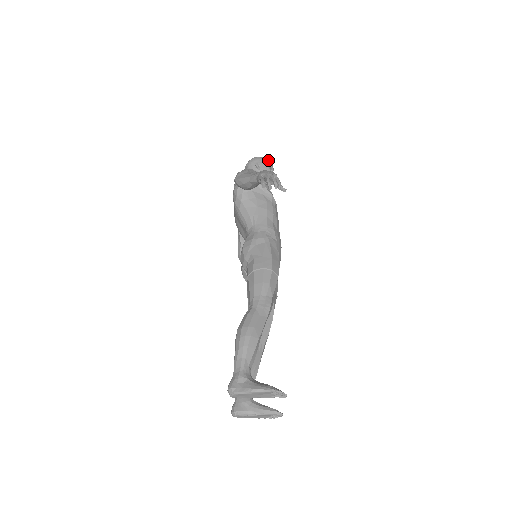
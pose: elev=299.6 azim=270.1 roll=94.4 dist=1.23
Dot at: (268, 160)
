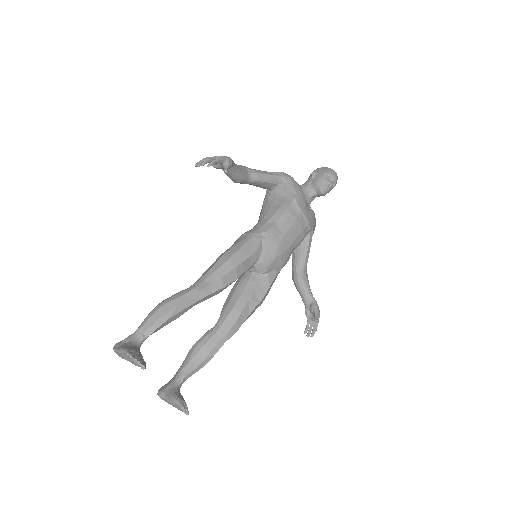
Dot at: (330, 169)
